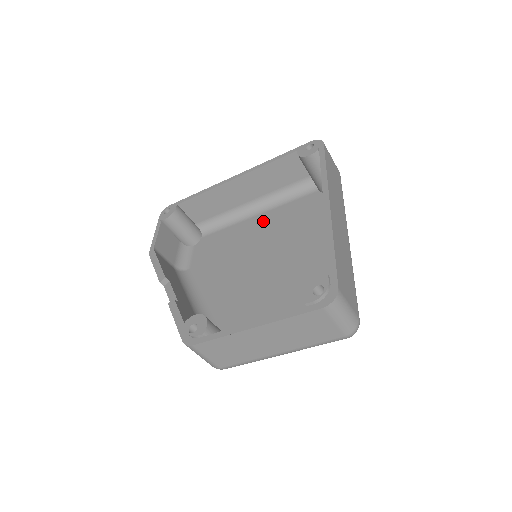
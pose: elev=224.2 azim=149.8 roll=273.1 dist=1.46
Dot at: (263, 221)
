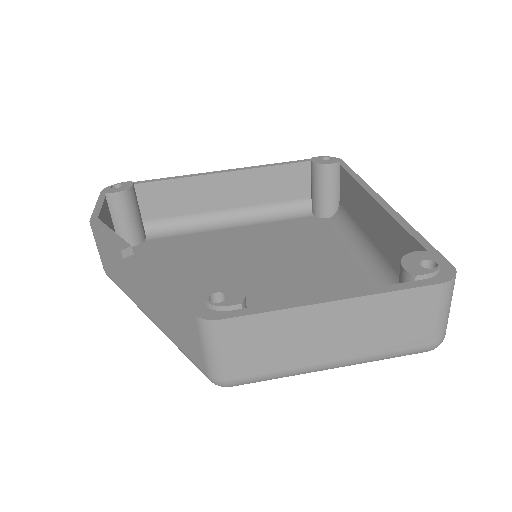
Dot at: (243, 233)
